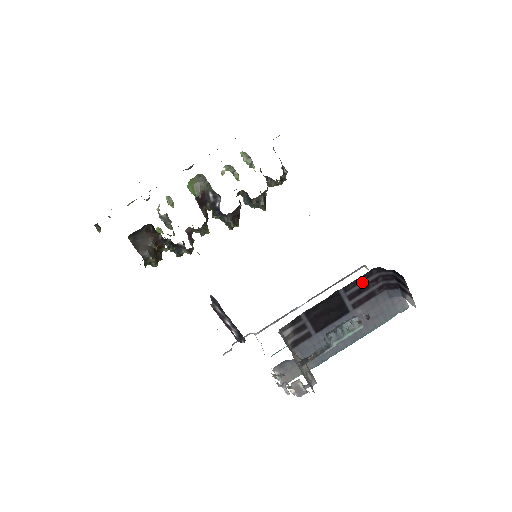
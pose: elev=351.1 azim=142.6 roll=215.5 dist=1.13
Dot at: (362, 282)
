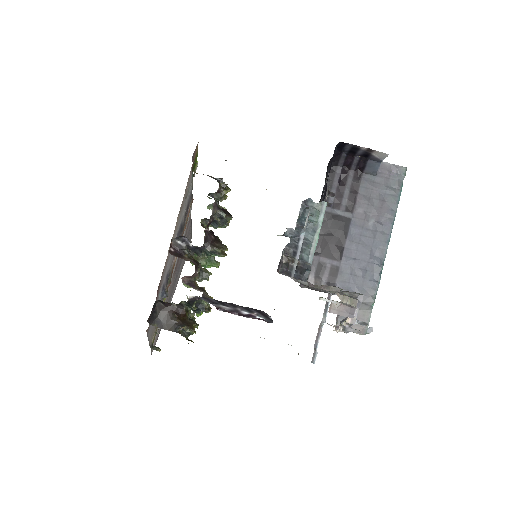
Dot at: (332, 186)
